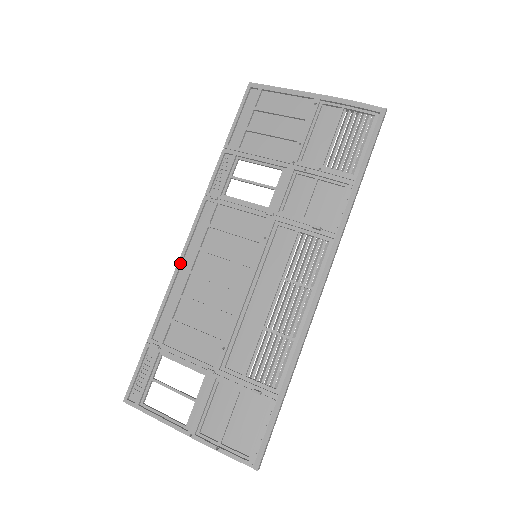
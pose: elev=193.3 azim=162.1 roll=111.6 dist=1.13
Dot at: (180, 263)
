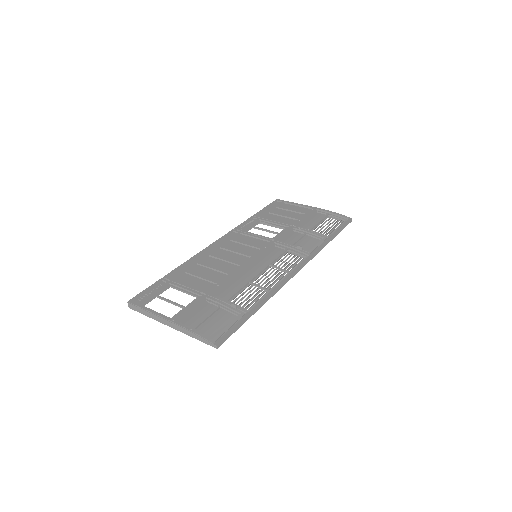
Dot at: (204, 250)
